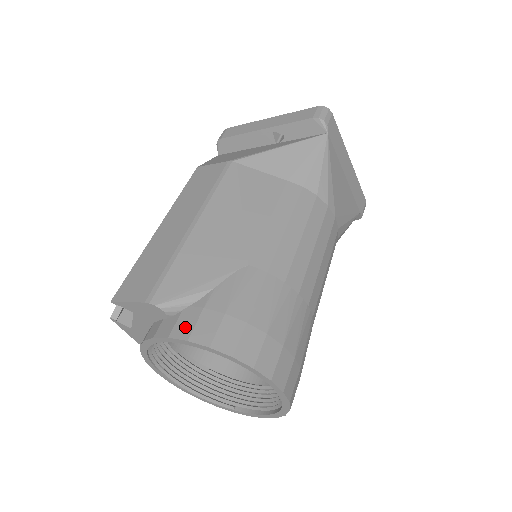
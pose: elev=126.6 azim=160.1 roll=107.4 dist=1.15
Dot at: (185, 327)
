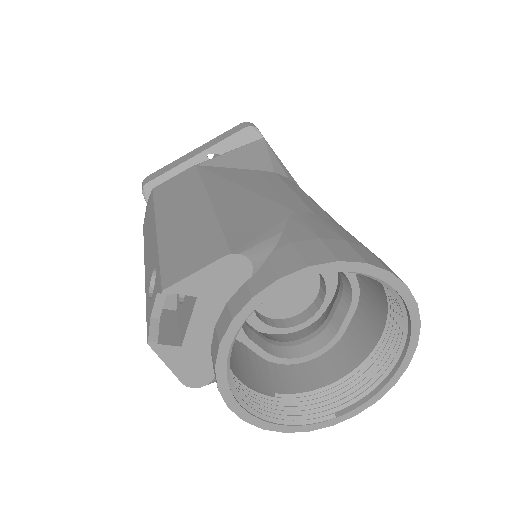
Dot at: (290, 262)
